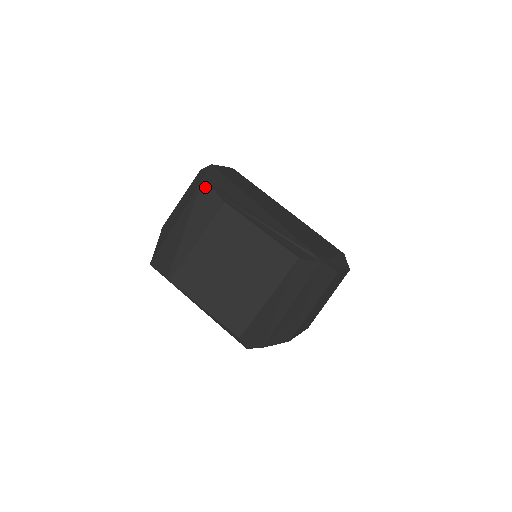
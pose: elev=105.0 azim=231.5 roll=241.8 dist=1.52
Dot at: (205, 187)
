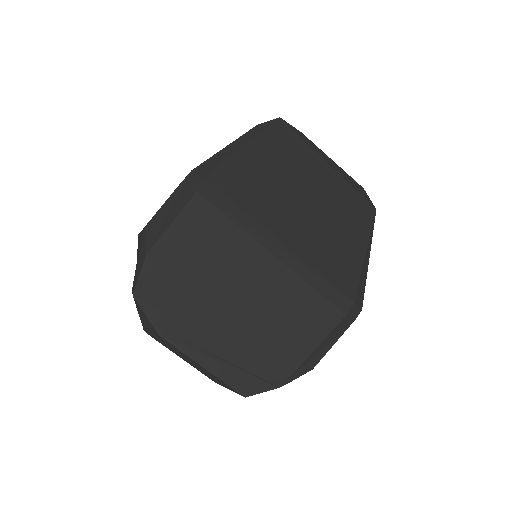
Dot at: (138, 305)
